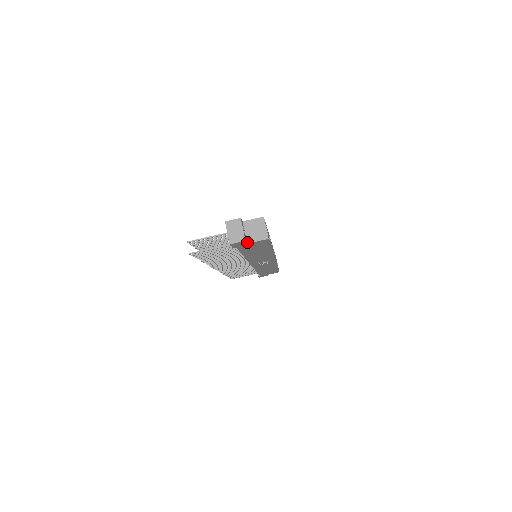
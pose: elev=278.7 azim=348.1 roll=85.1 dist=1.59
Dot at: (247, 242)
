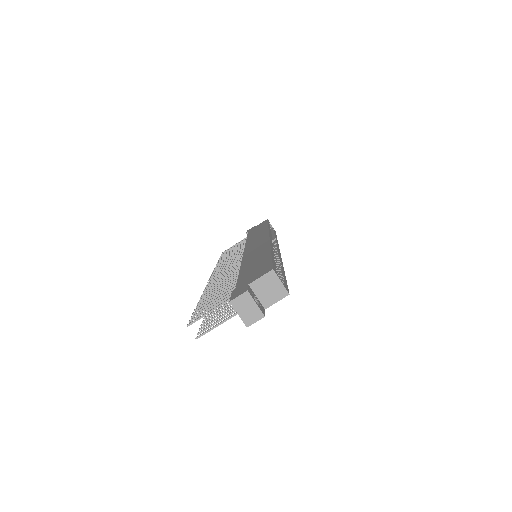
Dot at: (264, 308)
